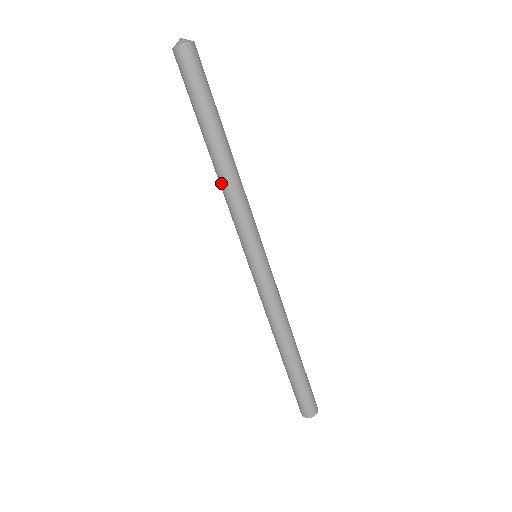
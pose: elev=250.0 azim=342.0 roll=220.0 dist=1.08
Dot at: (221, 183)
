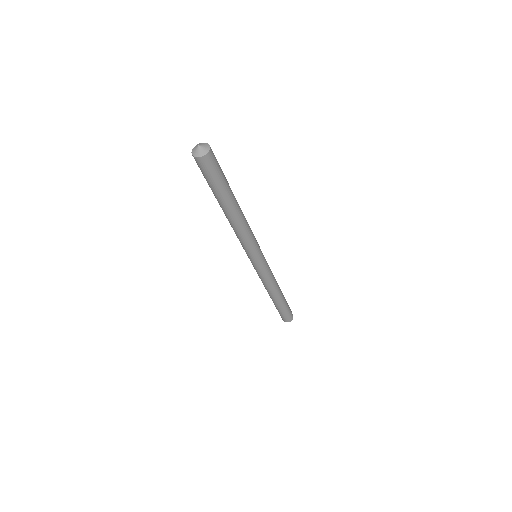
Dot at: (234, 227)
